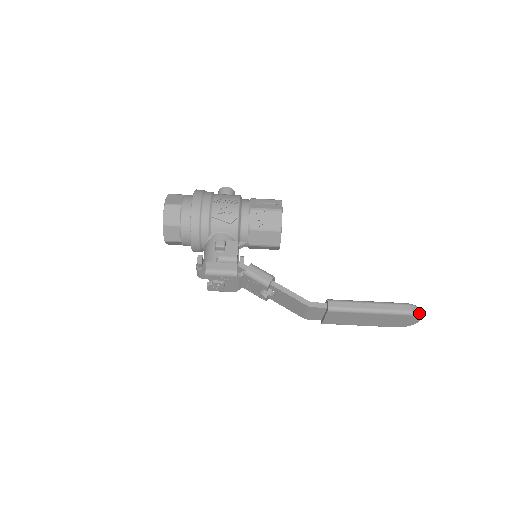
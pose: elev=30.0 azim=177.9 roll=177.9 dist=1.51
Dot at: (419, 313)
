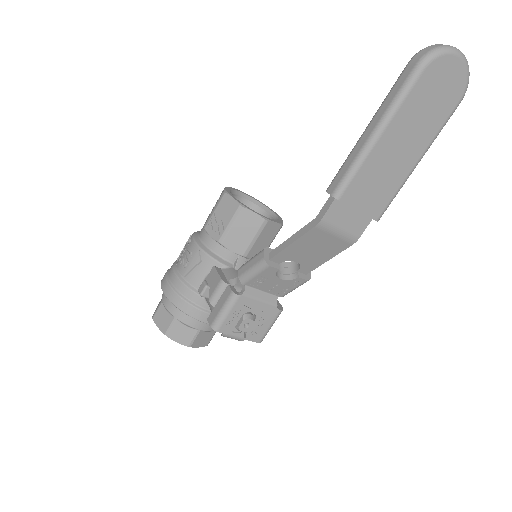
Dot at: (438, 47)
